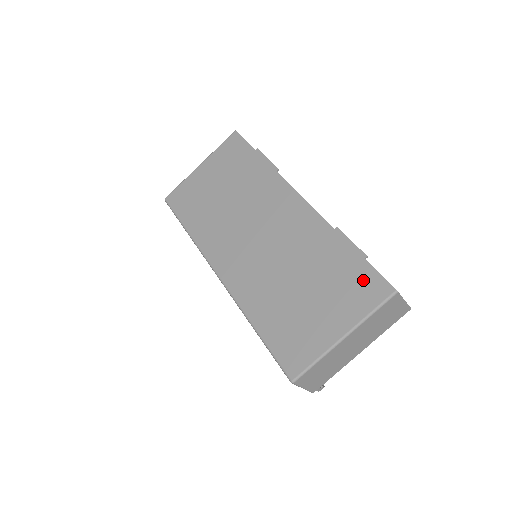
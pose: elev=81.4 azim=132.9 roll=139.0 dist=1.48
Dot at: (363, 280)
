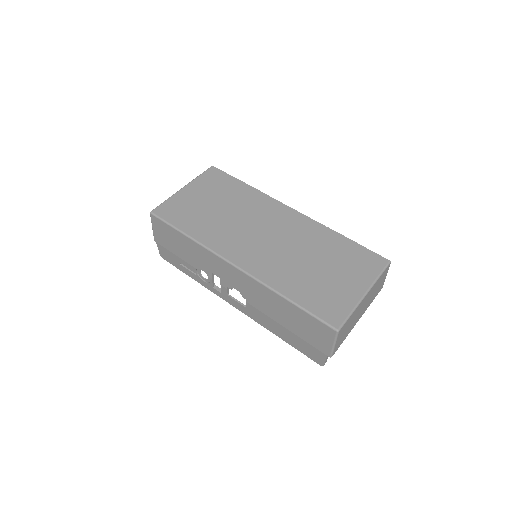
Dot at: (364, 257)
